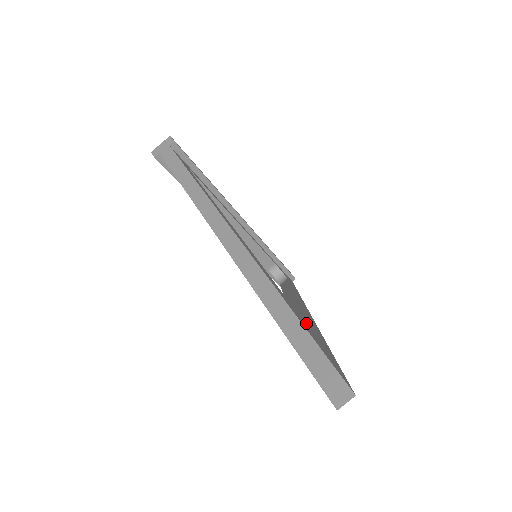
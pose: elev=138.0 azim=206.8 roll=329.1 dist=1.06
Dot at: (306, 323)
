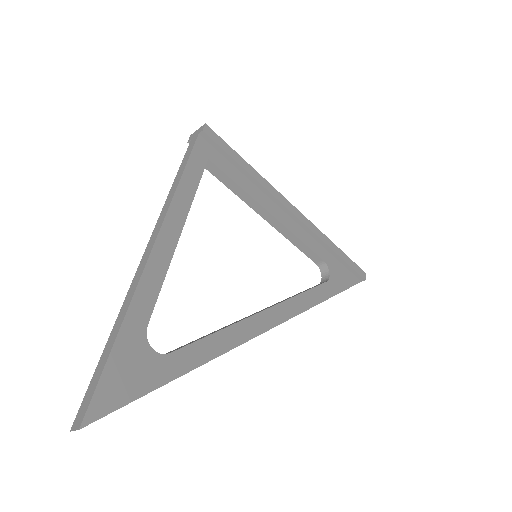
Dot at: (148, 349)
